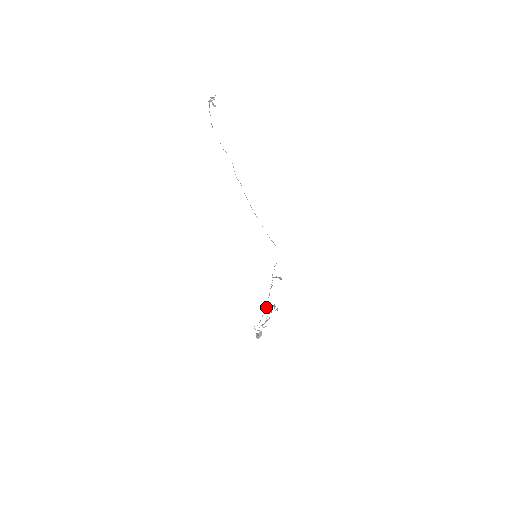
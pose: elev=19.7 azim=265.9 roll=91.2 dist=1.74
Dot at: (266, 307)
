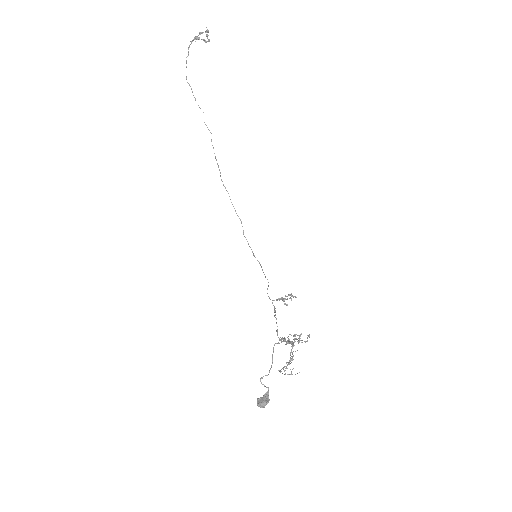
Dot at: (283, 338)
